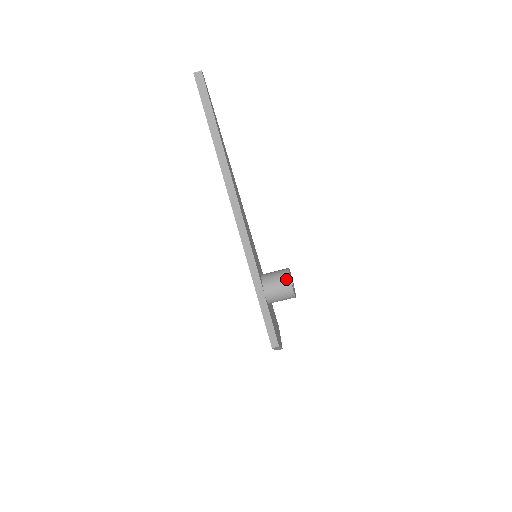
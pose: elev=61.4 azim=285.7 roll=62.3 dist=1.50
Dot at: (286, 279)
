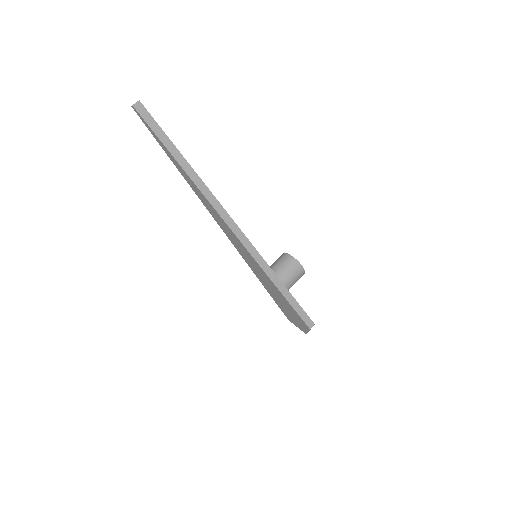
Dot at: (292, 261)
